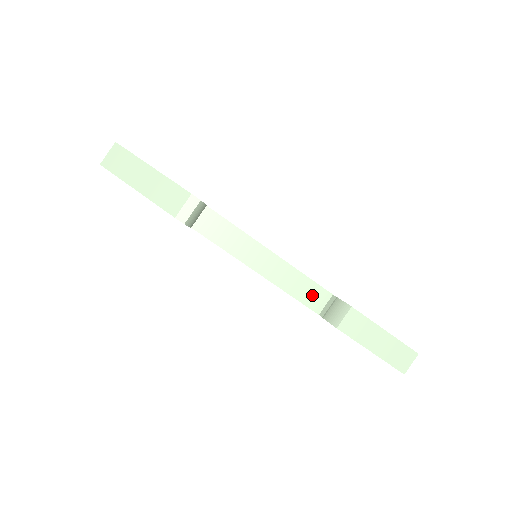
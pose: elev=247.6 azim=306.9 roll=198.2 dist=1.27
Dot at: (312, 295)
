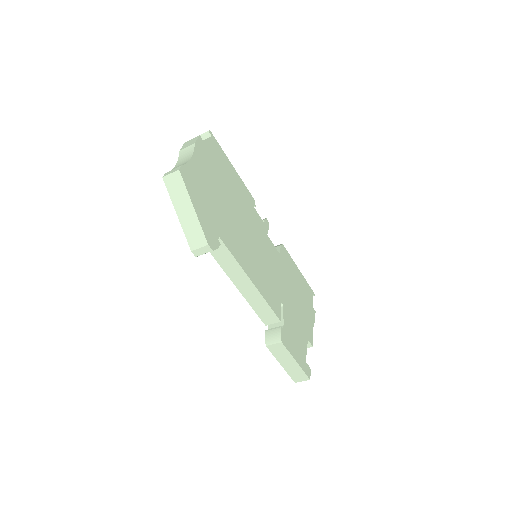
Dot at: (267, 315)
